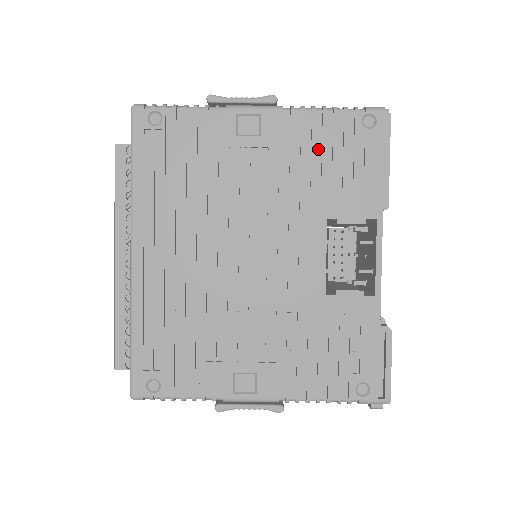
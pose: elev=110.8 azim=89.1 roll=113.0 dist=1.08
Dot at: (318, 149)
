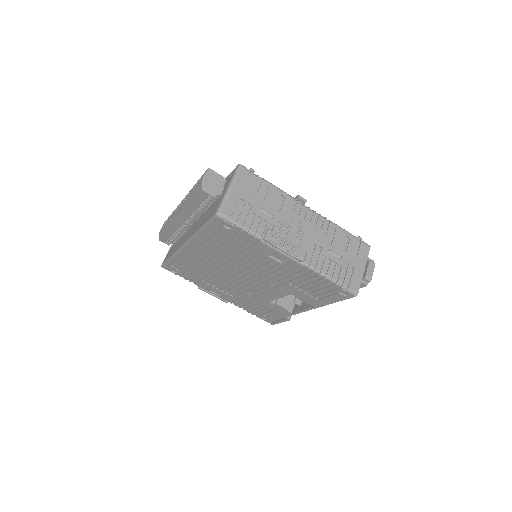
Dot at: (309, 282)
